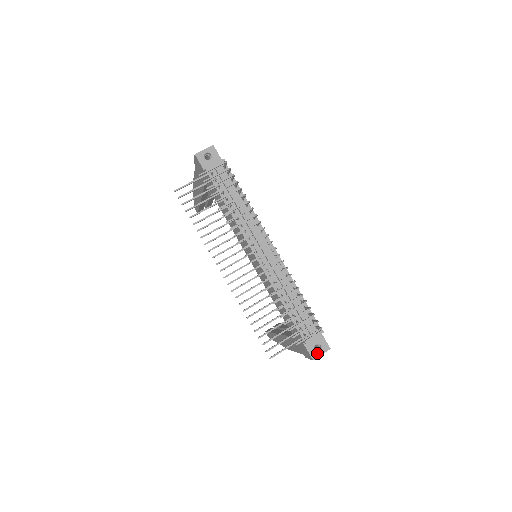
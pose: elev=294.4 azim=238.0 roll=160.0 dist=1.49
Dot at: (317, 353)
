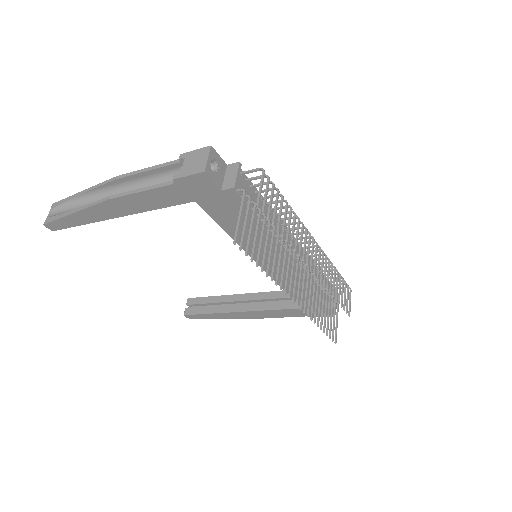
Dot at: occluded
